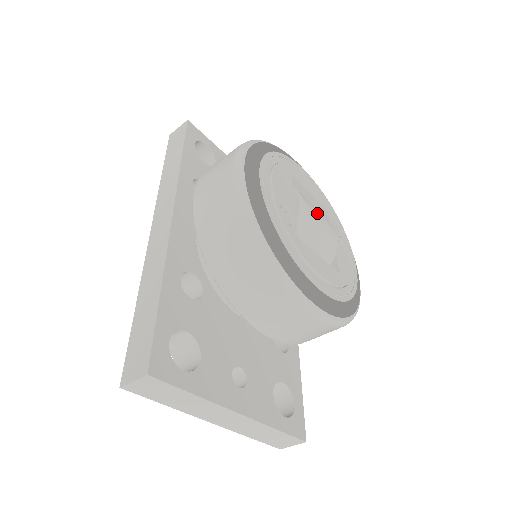
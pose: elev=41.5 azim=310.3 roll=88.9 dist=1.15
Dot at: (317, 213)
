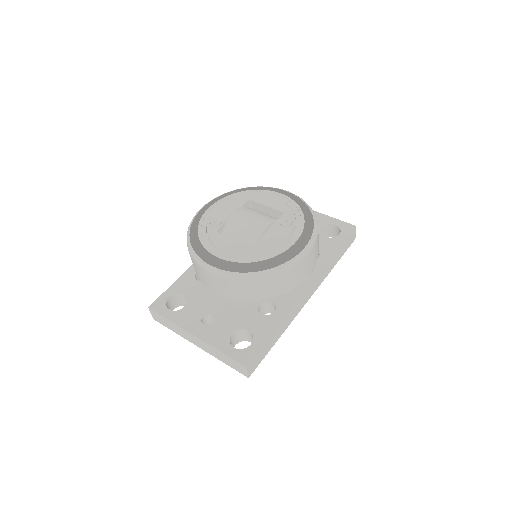
Dot at: (248, 215)
